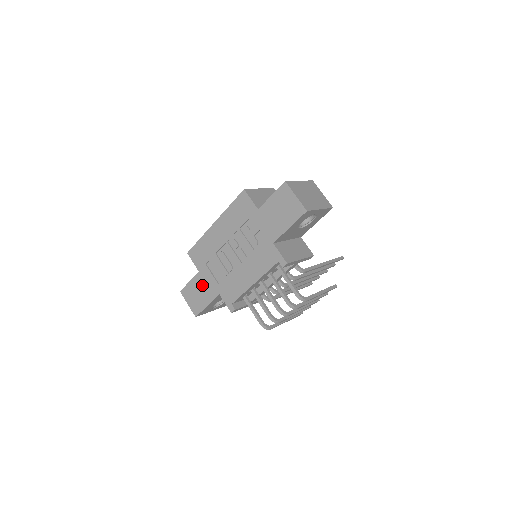
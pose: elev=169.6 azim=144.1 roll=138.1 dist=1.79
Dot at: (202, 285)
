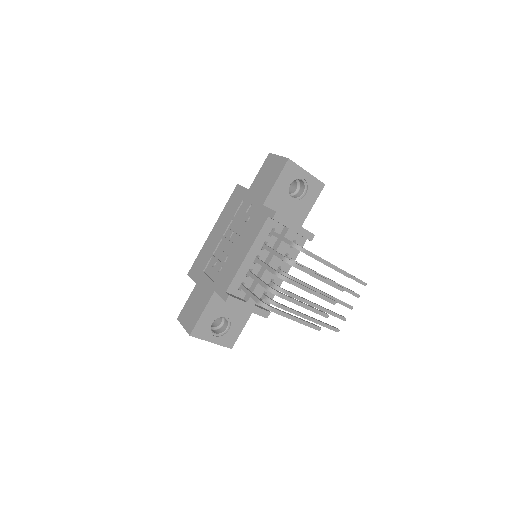
Dot at: (198, 295)
